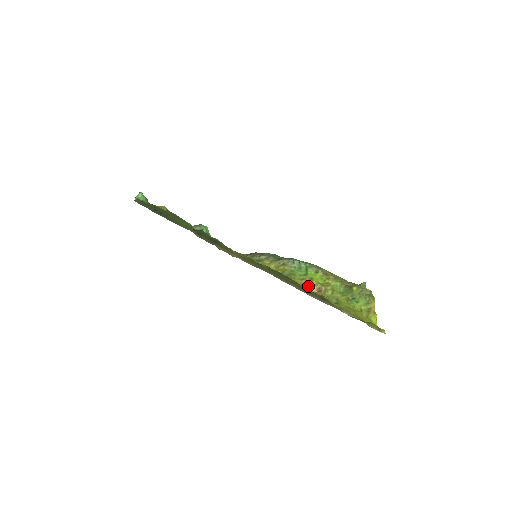
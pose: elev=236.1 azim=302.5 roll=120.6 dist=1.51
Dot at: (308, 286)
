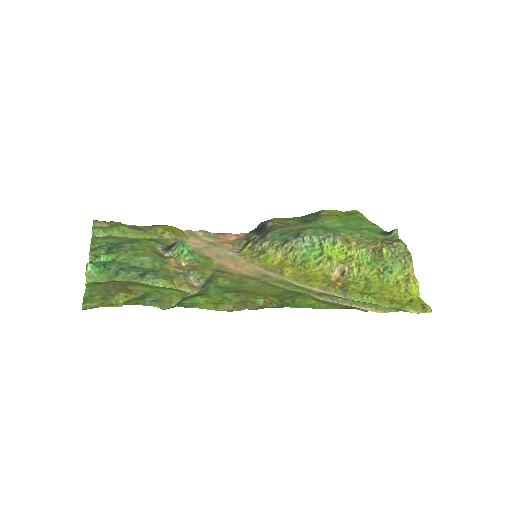
Dot at: (327, 271)
